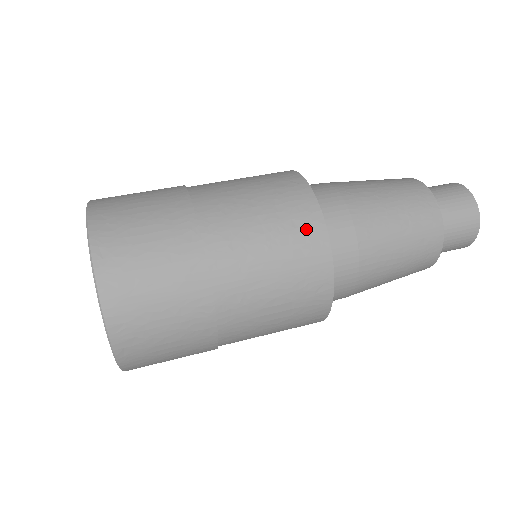
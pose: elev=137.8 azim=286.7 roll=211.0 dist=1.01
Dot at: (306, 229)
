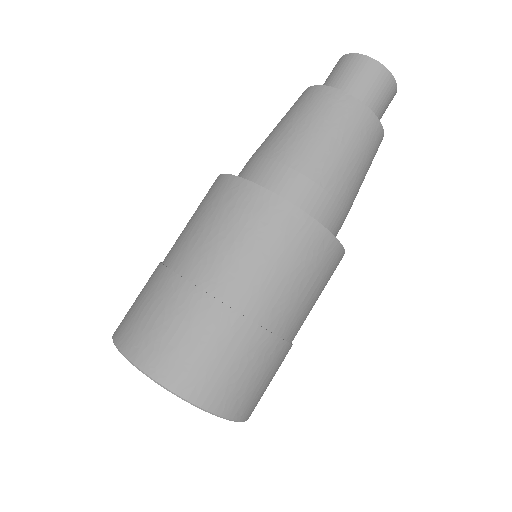
Dot at: (276, 217)
